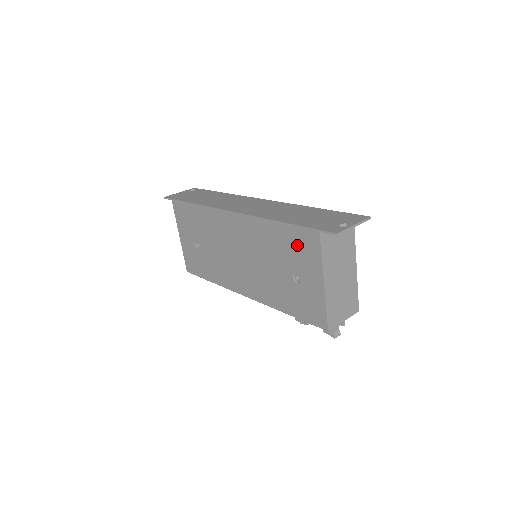
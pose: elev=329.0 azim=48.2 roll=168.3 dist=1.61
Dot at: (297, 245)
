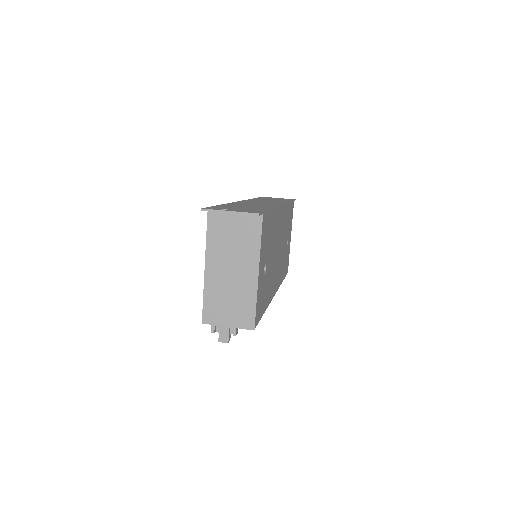
Dot at: occluded
